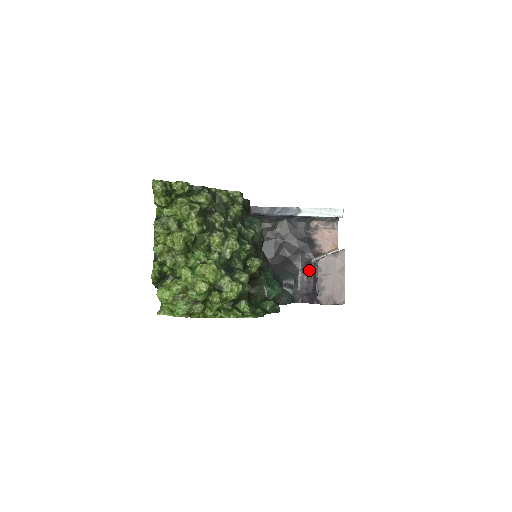
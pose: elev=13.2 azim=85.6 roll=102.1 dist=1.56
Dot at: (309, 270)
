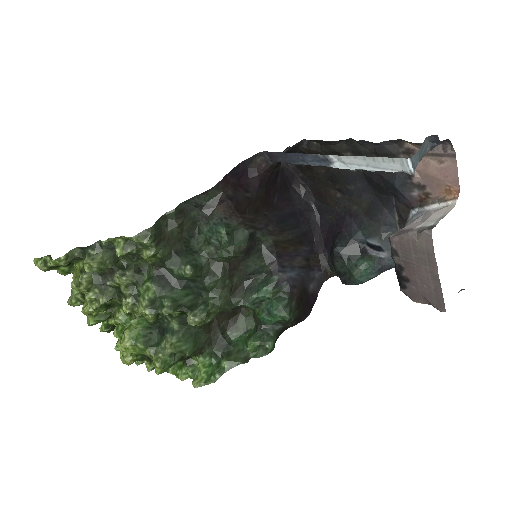
Dot at: occluded
